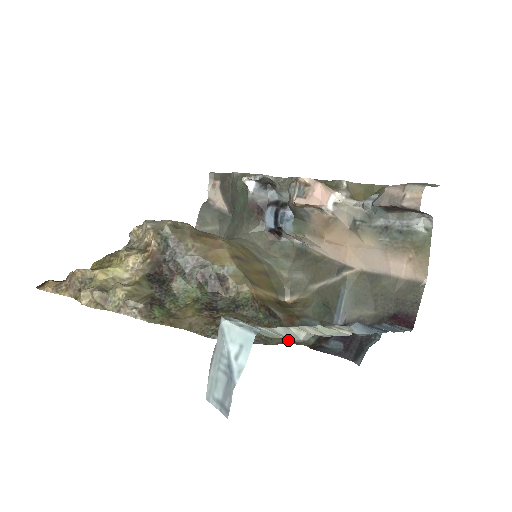
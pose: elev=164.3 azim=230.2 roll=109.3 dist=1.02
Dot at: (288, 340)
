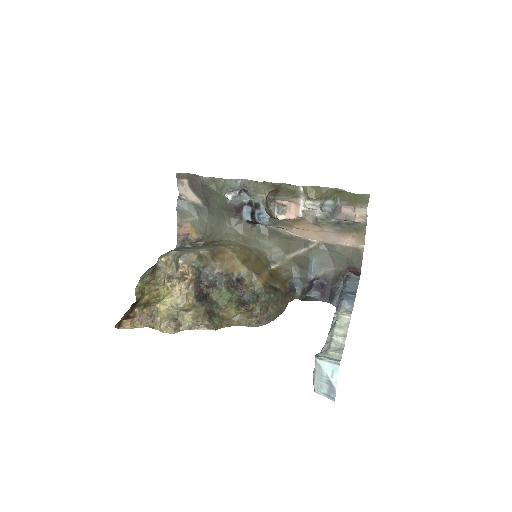
Dot at: (288, 301)
